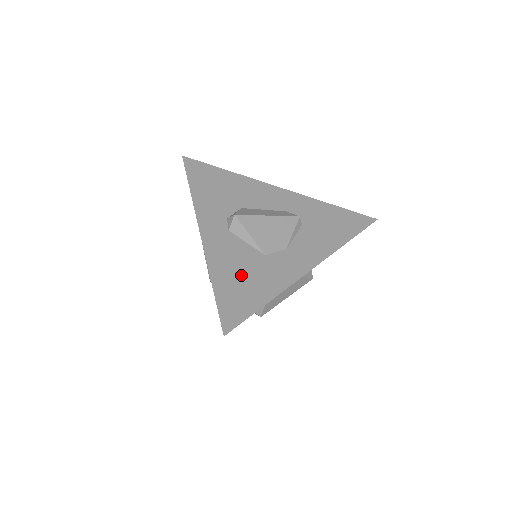
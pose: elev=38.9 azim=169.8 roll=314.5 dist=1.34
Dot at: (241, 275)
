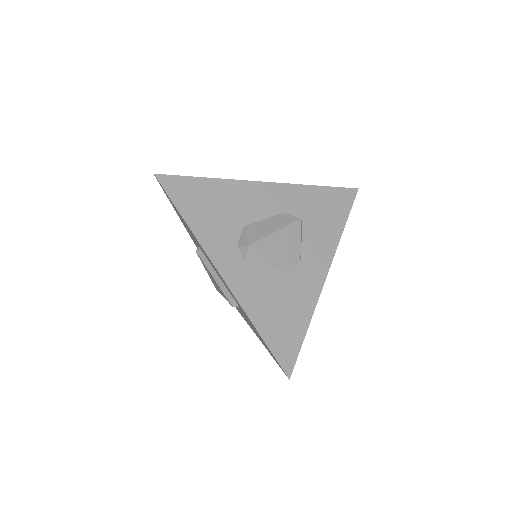
Dot at: (276, 309)
